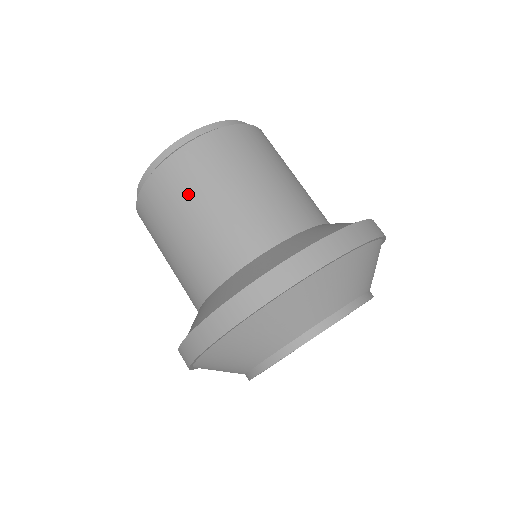
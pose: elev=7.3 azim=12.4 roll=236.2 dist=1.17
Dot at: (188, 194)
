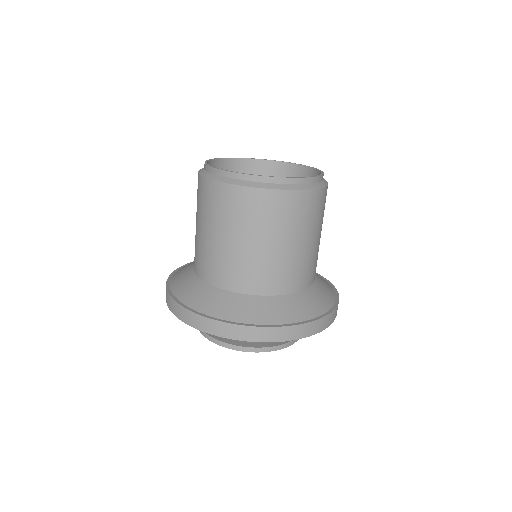
Dot at: (287, 226)
